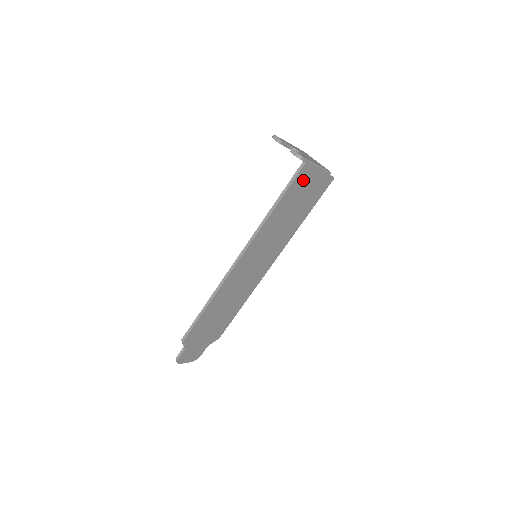
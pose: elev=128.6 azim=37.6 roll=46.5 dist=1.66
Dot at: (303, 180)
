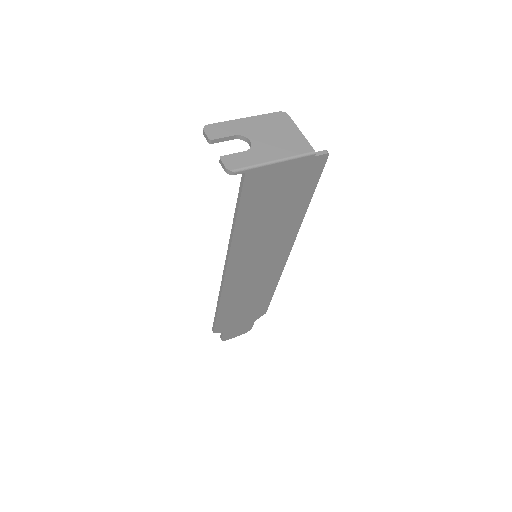
Dot at: (261, 185)
